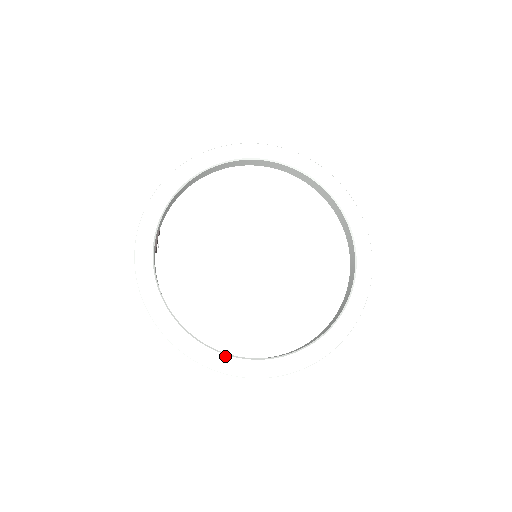
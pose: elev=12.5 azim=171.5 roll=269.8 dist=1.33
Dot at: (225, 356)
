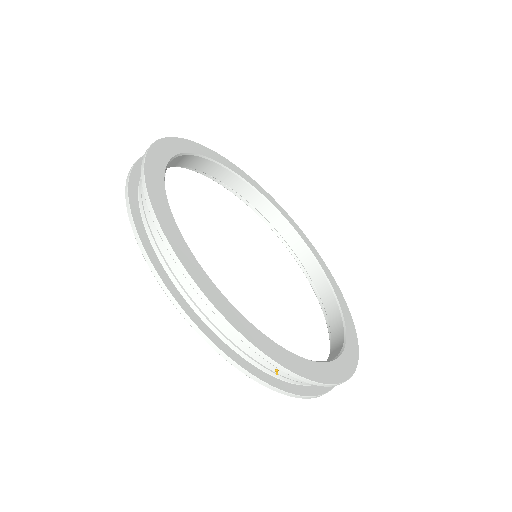
Dot at: (252, 325)
